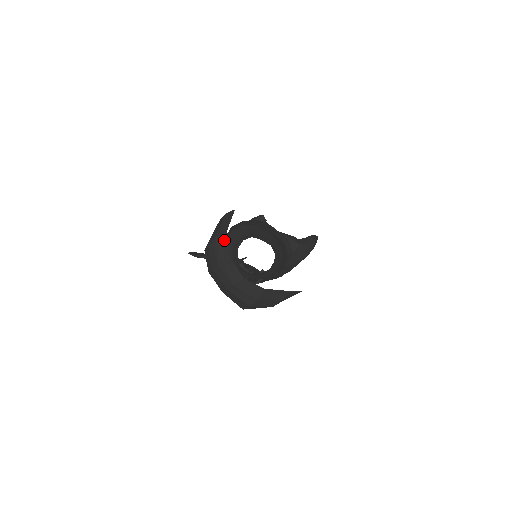
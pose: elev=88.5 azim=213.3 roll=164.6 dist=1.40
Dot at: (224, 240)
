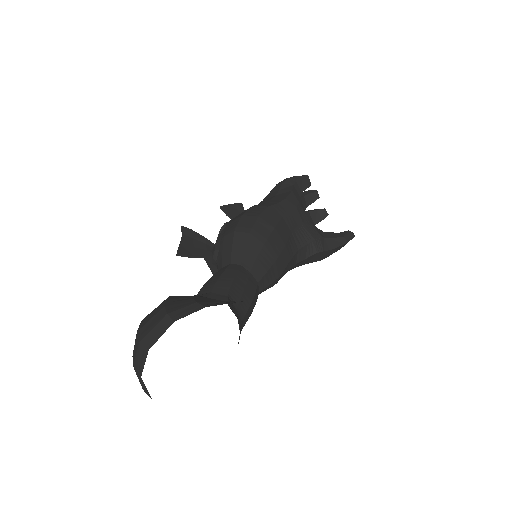
Dot at: (144, 355)
